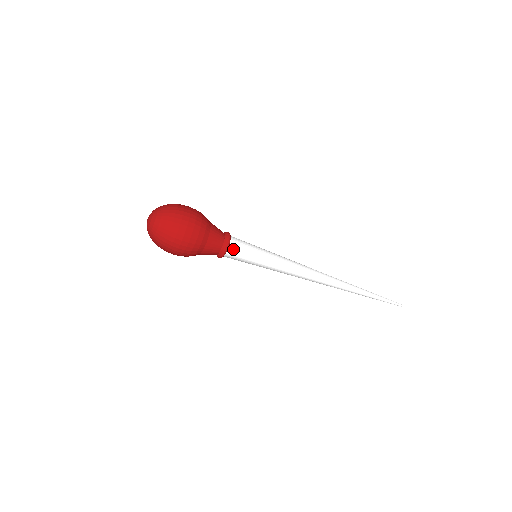
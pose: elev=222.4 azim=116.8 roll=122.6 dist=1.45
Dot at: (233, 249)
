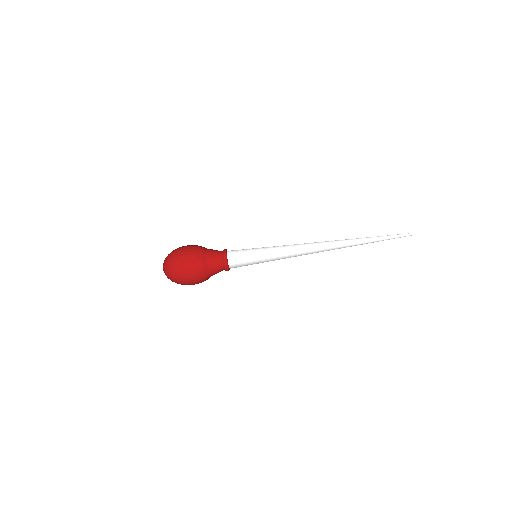
Dot at: (231, 257)
